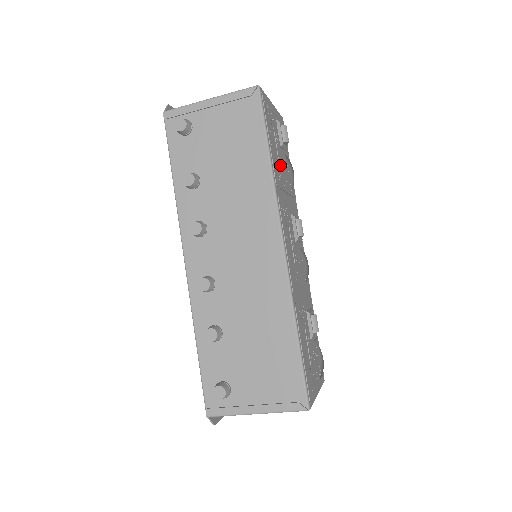
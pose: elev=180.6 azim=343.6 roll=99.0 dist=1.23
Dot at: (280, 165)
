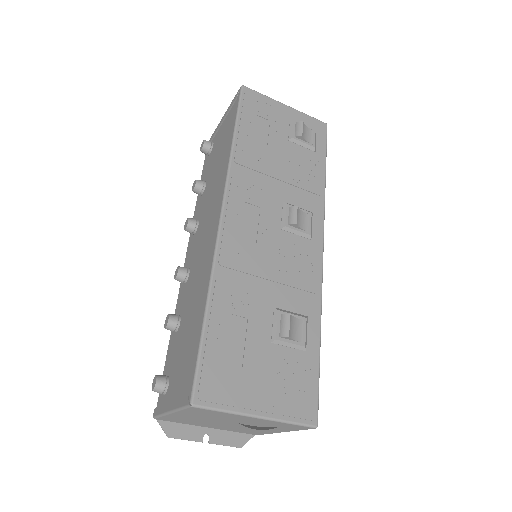
Dot at: (270, 152)
